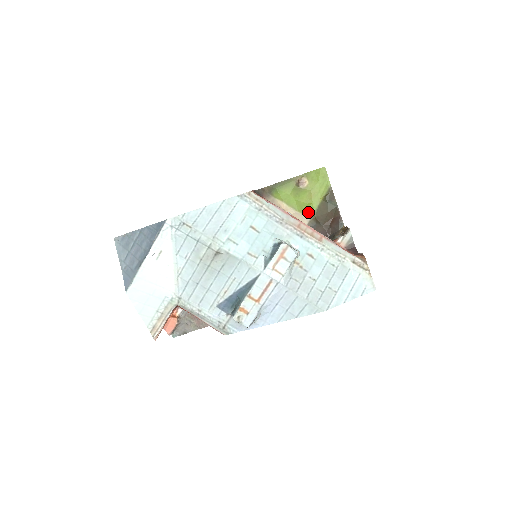
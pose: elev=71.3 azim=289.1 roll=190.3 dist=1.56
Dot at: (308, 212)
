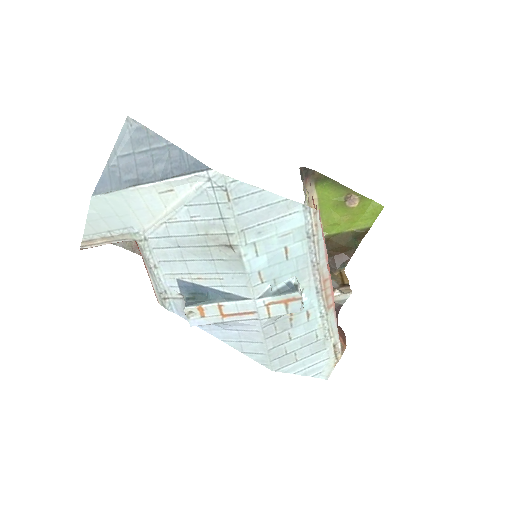
Dot at: (329, 229)
